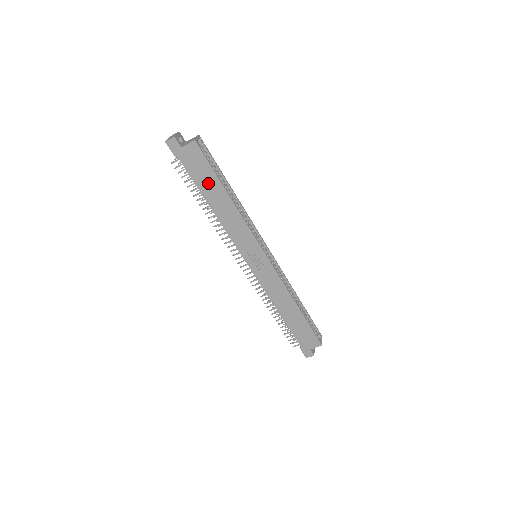
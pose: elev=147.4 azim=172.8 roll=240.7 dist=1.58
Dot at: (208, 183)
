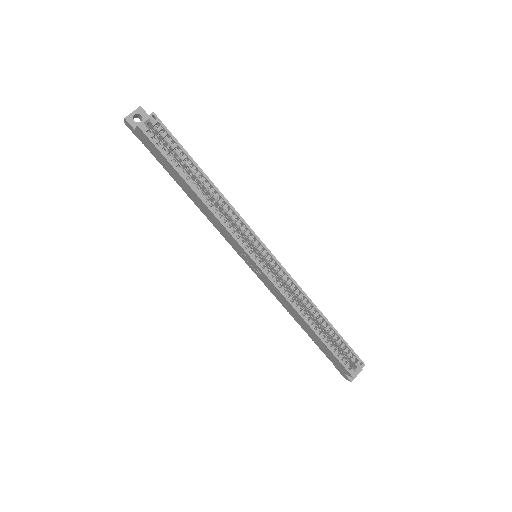
Dot at: (172, 172)
